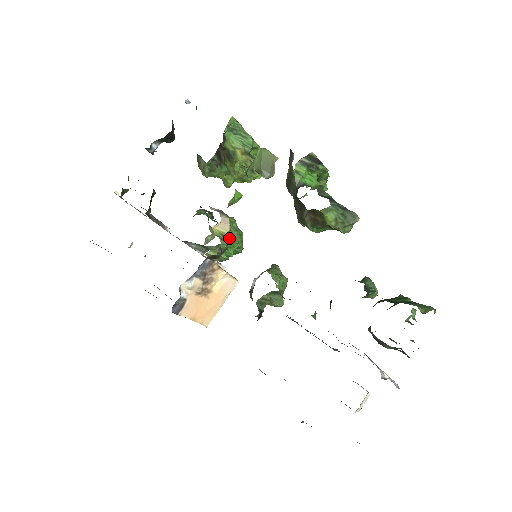
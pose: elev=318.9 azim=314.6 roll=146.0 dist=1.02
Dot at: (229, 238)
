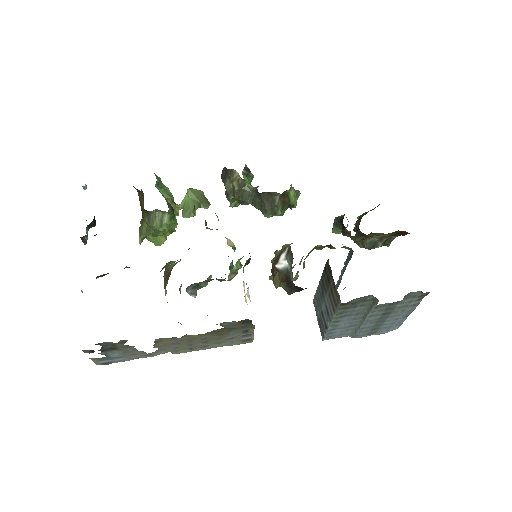
Dot at: (234, 251)
